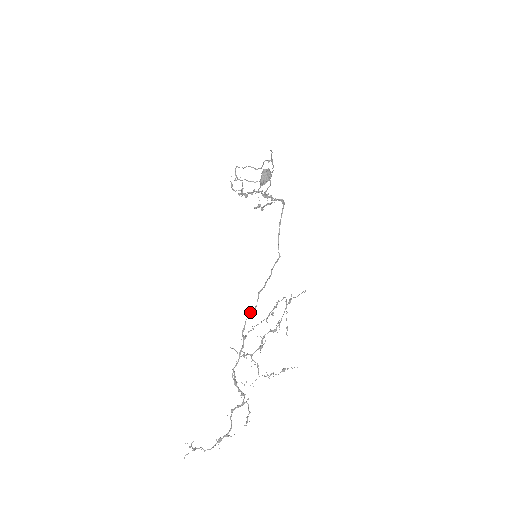
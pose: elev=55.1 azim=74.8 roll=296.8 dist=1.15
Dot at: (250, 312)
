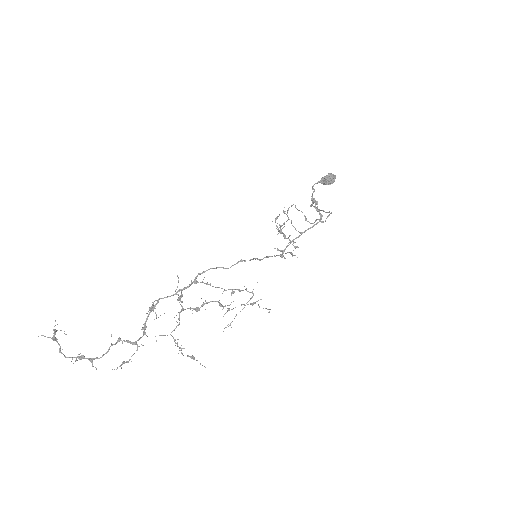
Dot at: occluded
